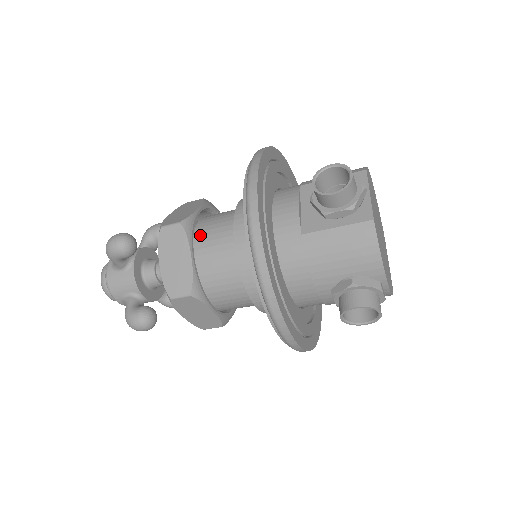
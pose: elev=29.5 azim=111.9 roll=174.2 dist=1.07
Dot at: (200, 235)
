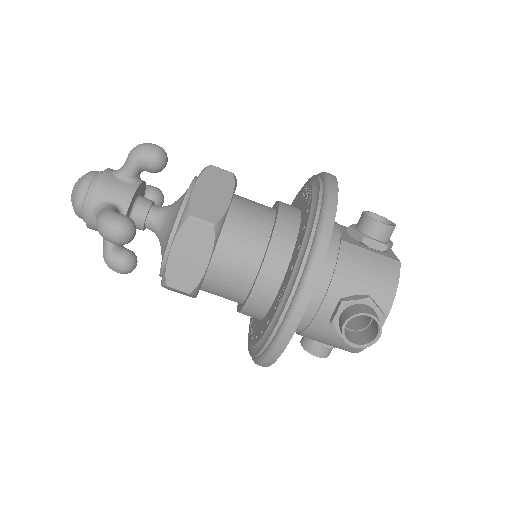
Dot at: (237, 197)
